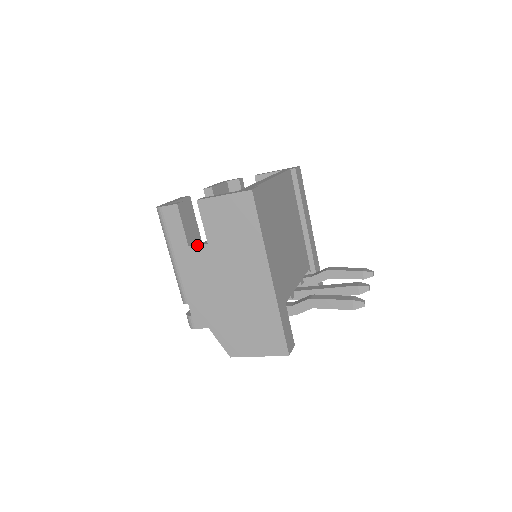
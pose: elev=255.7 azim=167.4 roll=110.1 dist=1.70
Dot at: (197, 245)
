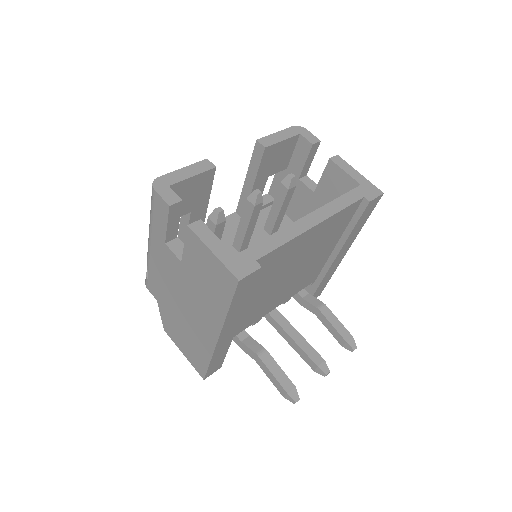
Dot at: (172, 251)
